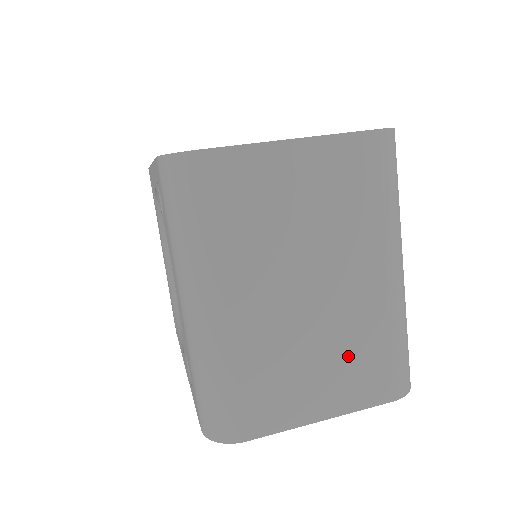
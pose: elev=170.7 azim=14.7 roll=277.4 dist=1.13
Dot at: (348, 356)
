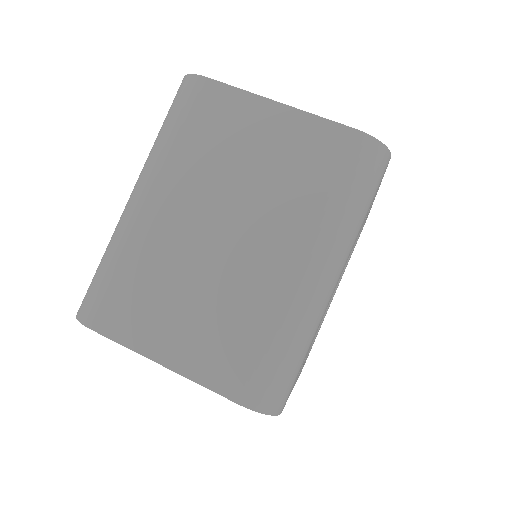
Dot at: (220, 320)
